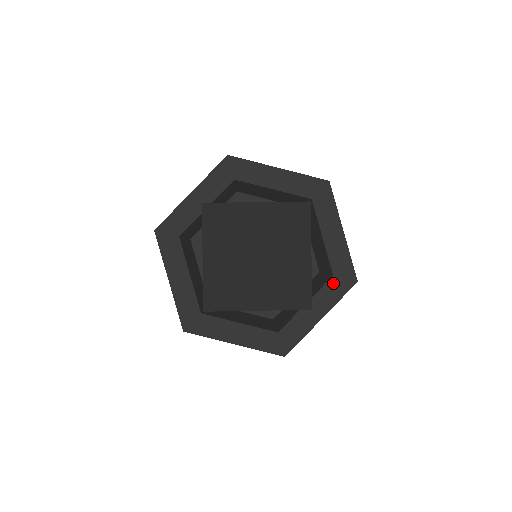
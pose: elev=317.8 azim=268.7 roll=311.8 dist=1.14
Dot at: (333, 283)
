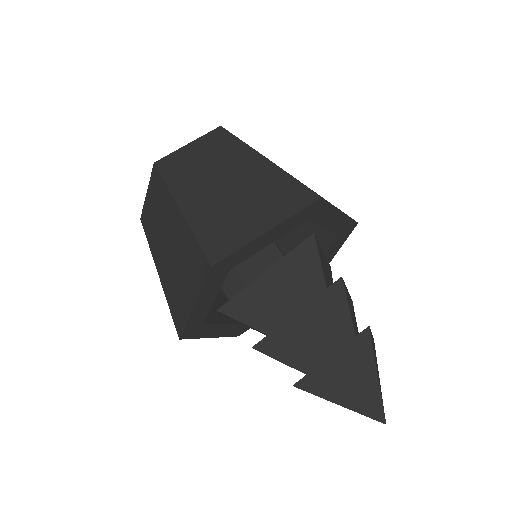
Dot at: (339, 239)
